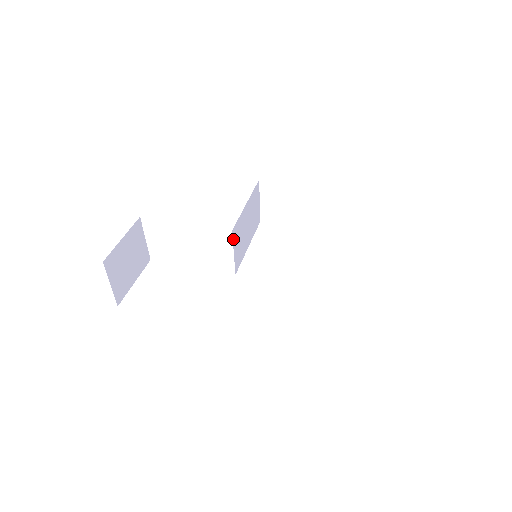
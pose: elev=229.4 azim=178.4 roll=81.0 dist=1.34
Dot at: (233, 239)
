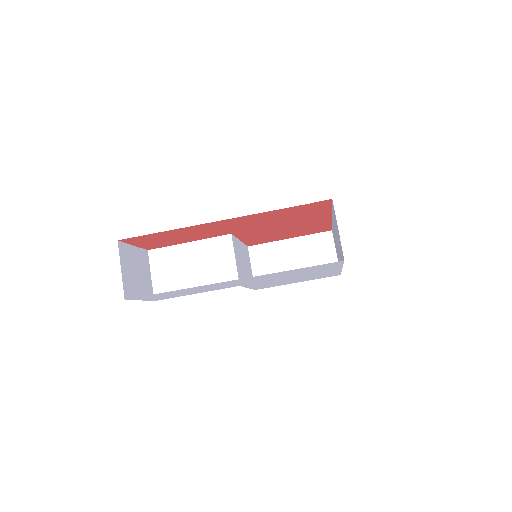
Dot at: (233, 245)
